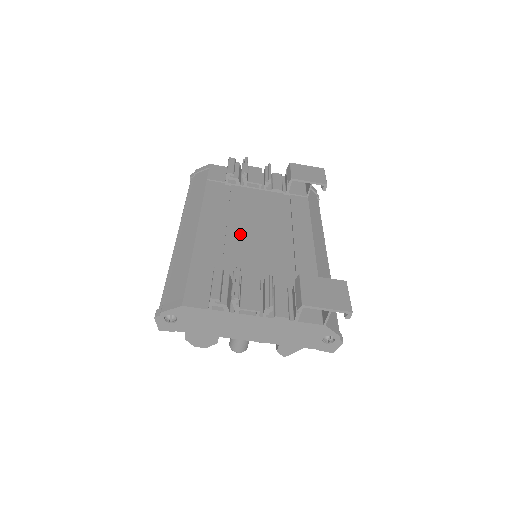
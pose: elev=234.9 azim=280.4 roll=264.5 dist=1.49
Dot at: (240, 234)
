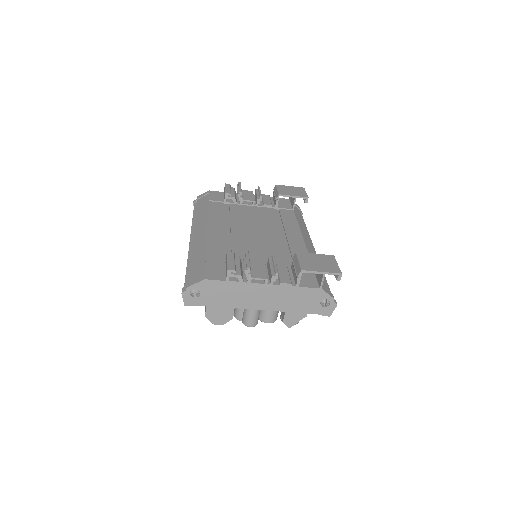
Dot at: (242, 234)
